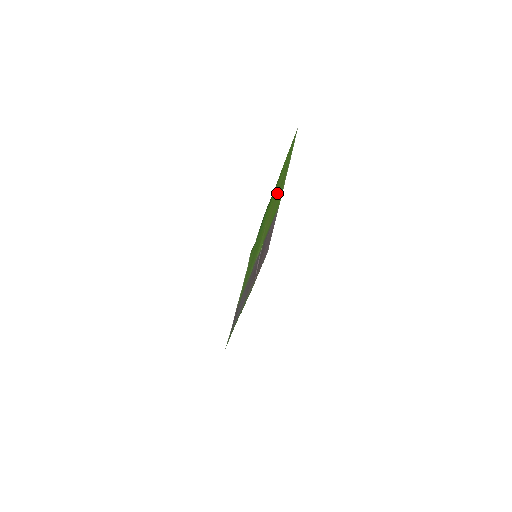
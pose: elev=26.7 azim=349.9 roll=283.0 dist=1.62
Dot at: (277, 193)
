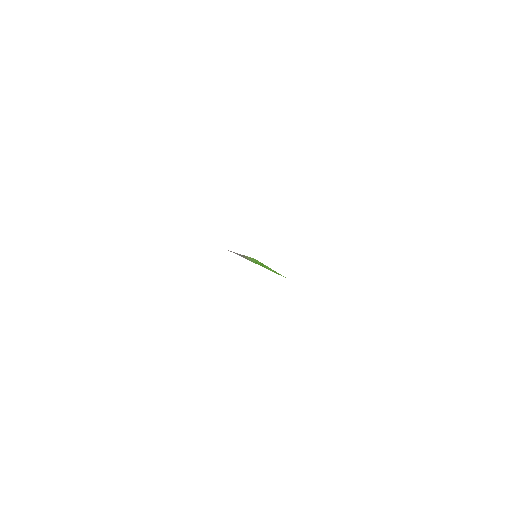
Dot at: occluded
